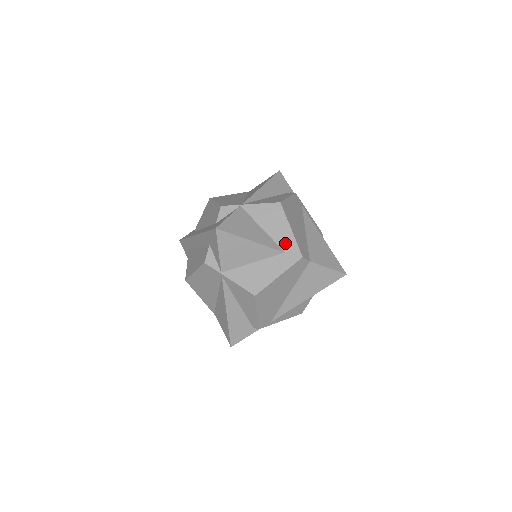
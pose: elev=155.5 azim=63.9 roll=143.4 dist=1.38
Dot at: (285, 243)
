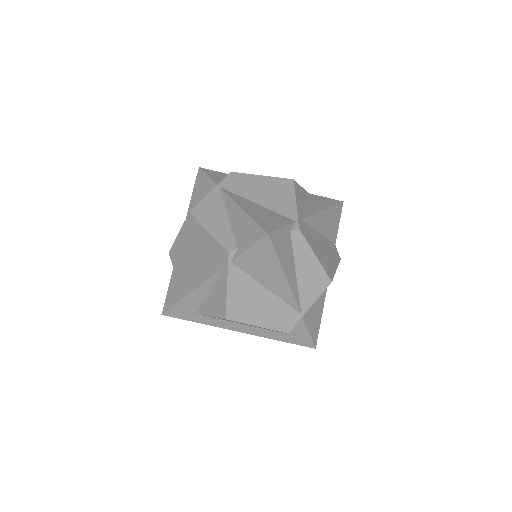
Dot at: occluded
